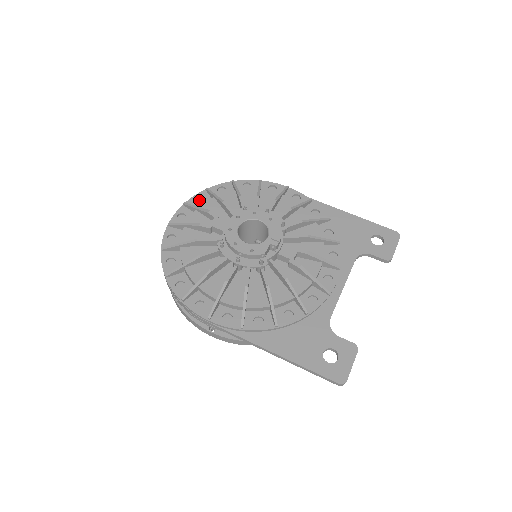
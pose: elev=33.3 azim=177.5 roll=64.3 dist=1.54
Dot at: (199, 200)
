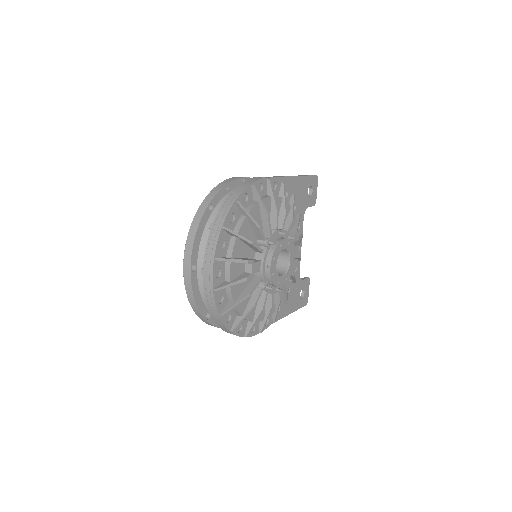
Dot at: (220, 242)
